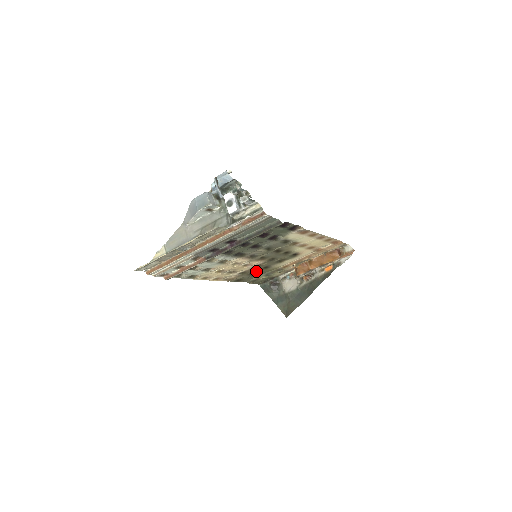
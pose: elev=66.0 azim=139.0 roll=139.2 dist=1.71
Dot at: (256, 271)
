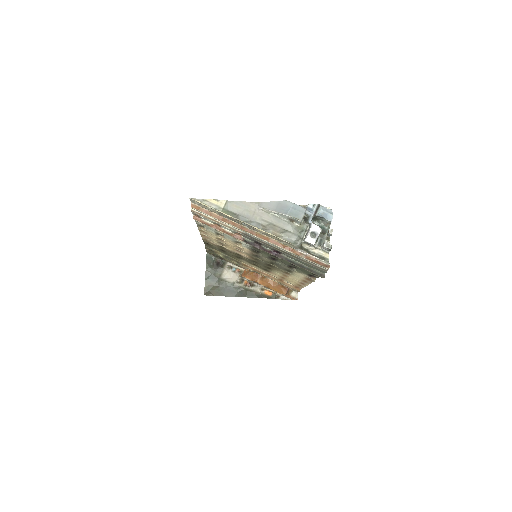
Dot at: occluded
